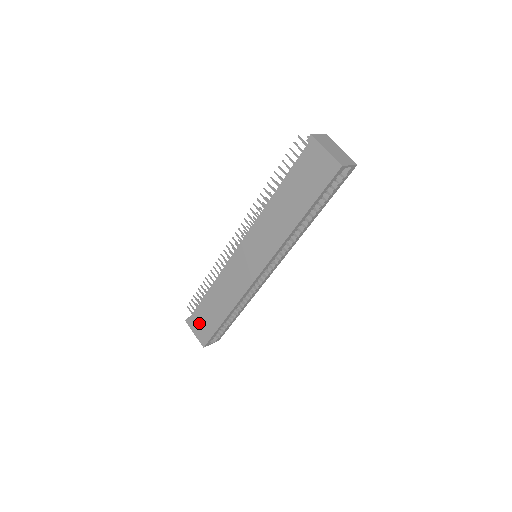
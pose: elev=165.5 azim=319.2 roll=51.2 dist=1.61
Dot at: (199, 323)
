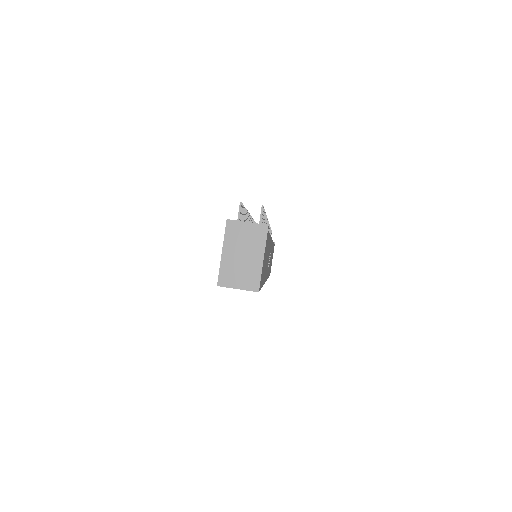
Dot at: occluded
